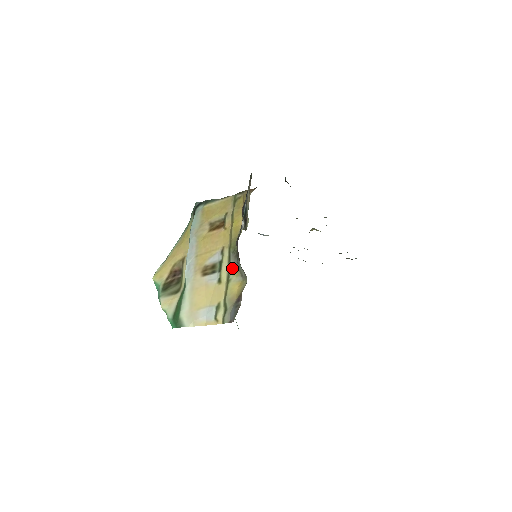
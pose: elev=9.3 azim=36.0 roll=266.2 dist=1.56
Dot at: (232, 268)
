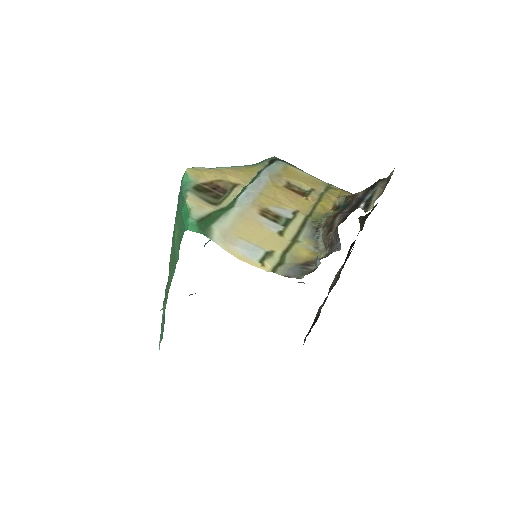
Dot at: (306, 233)
